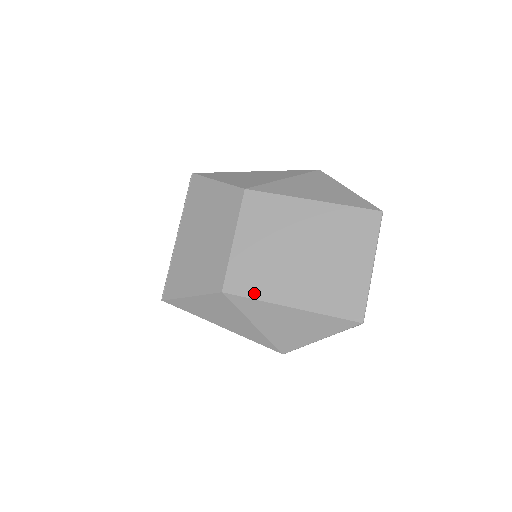
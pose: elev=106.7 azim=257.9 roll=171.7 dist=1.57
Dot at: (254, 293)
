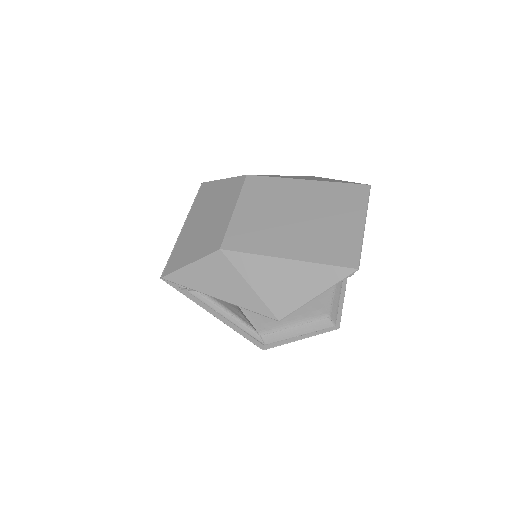
Dot at: (251, 249)
